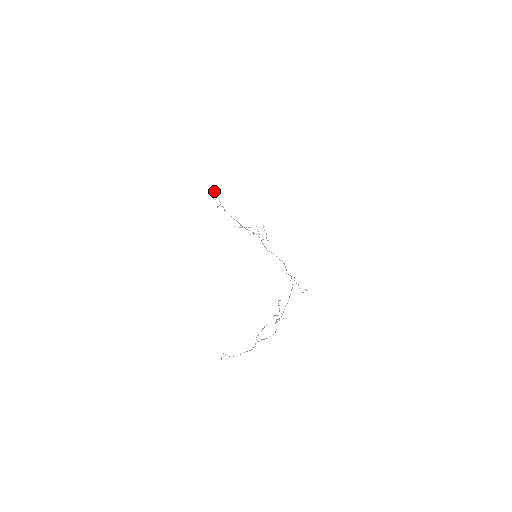
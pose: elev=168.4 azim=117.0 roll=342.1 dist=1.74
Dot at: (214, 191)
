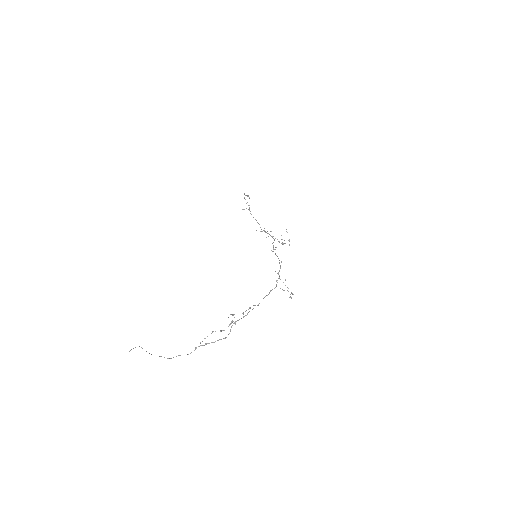
Dot at: (244, 193)
